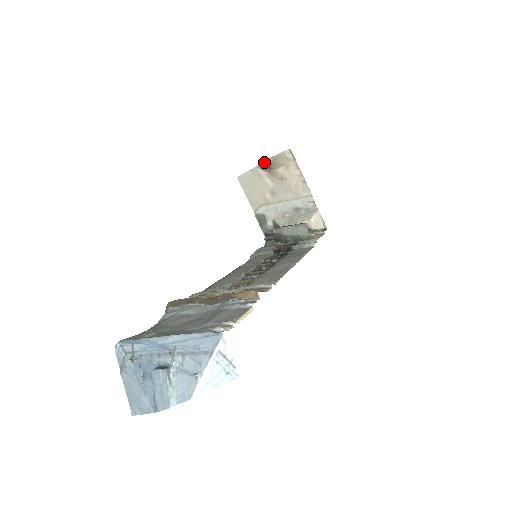
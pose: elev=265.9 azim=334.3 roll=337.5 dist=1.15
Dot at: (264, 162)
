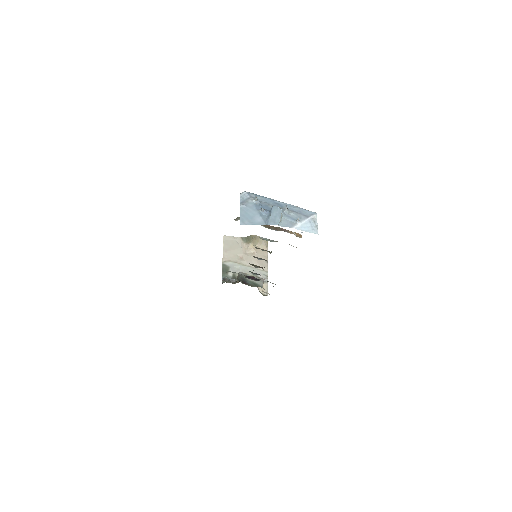
Dot at: (248, 236)
